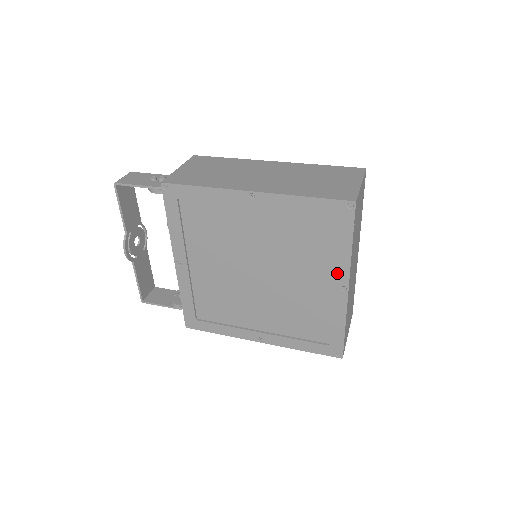
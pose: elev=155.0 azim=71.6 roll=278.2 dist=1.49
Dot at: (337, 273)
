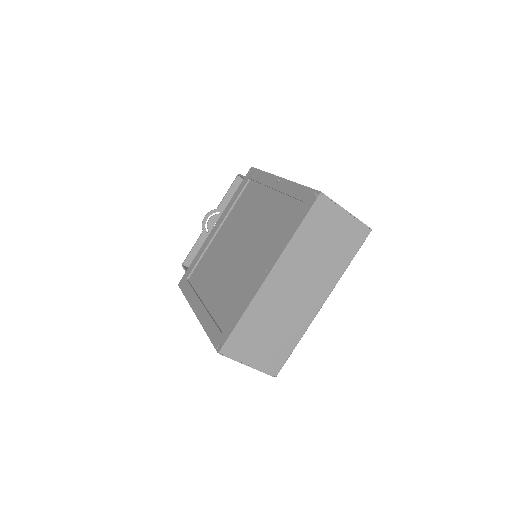
Dot at: (273, 255)
